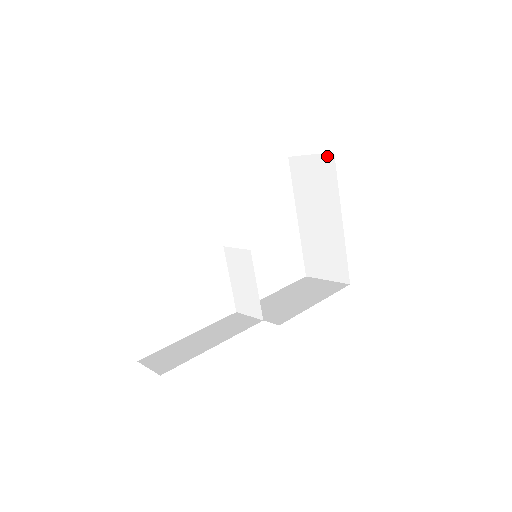
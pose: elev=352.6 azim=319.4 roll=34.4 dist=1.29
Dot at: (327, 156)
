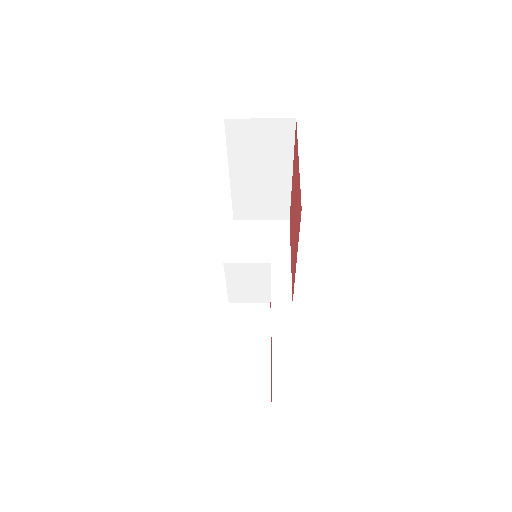
Dot at: (285, 121)
